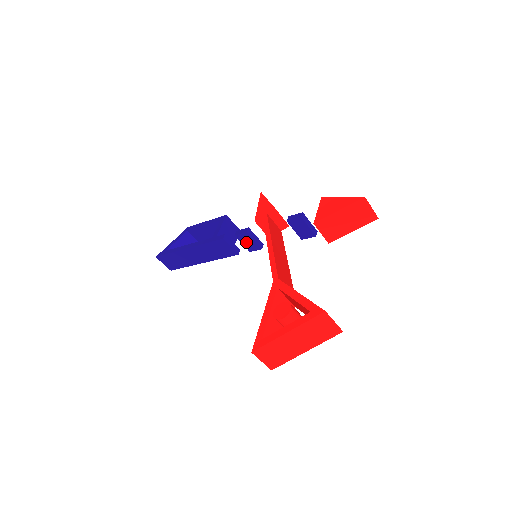
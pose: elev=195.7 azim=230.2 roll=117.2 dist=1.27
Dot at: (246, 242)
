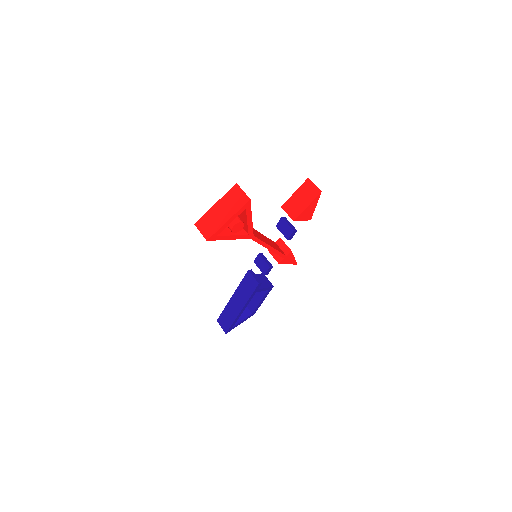
Dot at: (260, 265)
